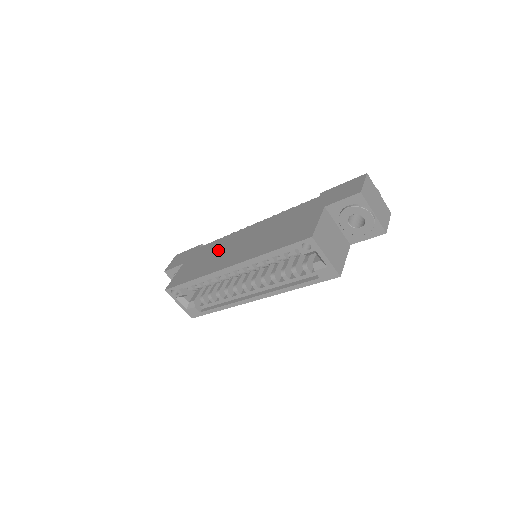
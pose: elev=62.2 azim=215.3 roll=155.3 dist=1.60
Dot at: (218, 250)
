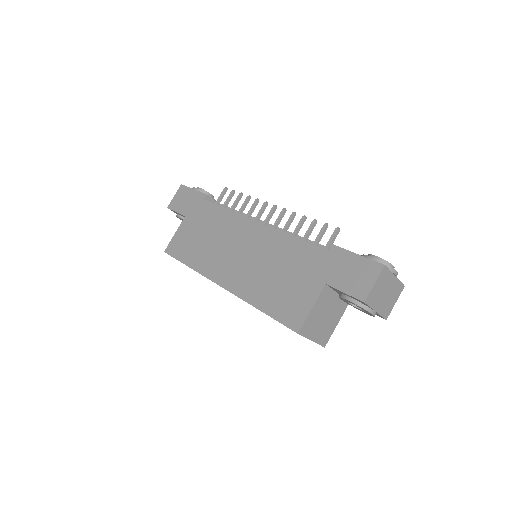
Dot at: (218, 235)
